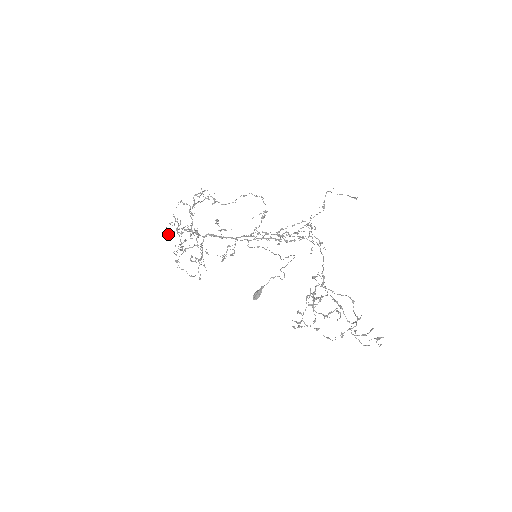
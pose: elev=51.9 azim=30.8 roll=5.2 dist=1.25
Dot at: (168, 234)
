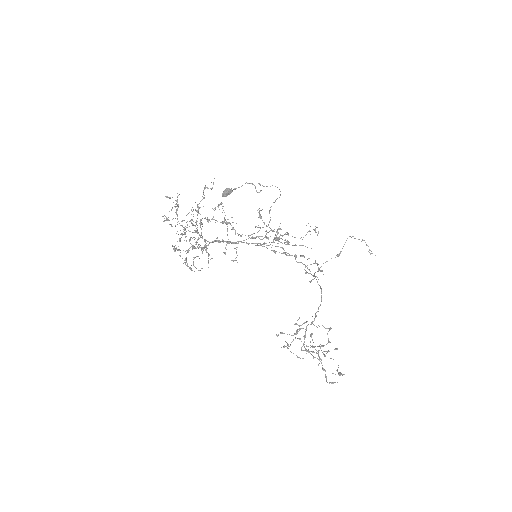
Dot at: (167, 220)
